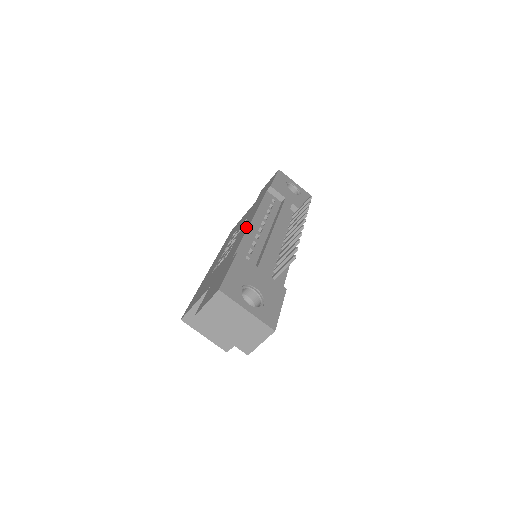
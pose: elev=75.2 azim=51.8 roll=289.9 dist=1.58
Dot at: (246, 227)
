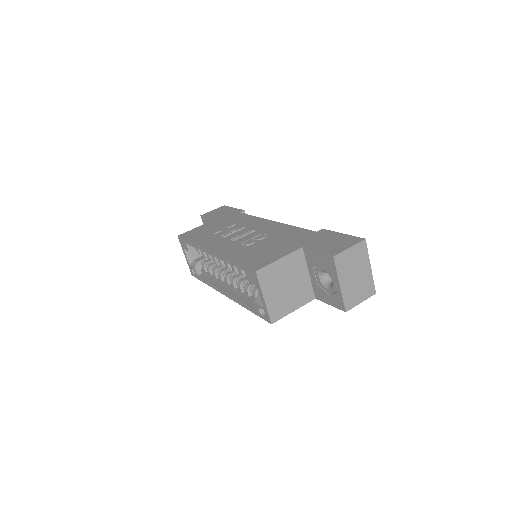
Dot at: (273, 224)
